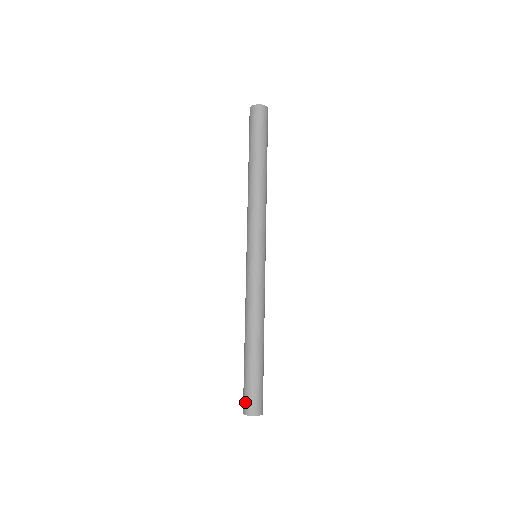
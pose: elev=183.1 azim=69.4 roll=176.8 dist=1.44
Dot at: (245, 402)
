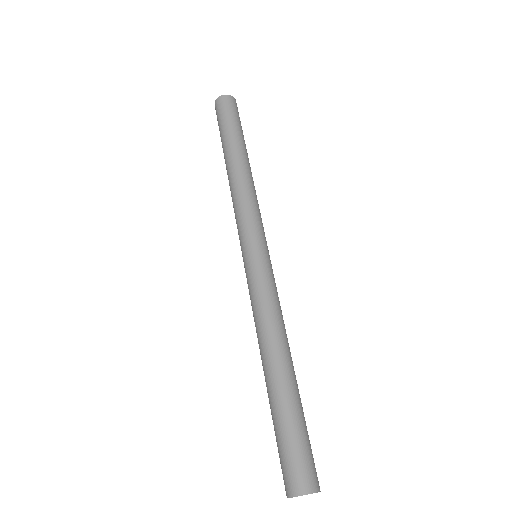
Dot at: (302, 470)
